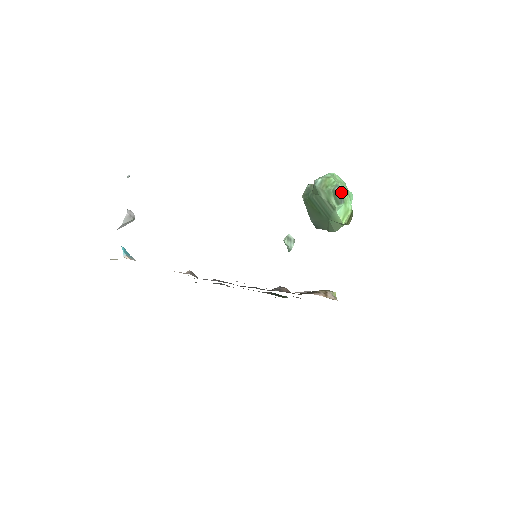
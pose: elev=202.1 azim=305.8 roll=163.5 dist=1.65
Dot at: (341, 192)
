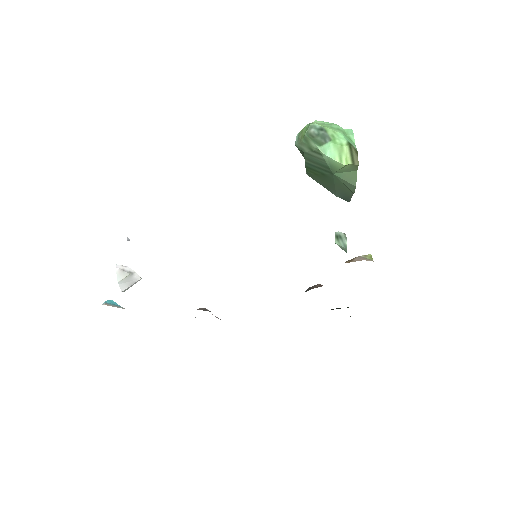
Dot at: (322, 131)
